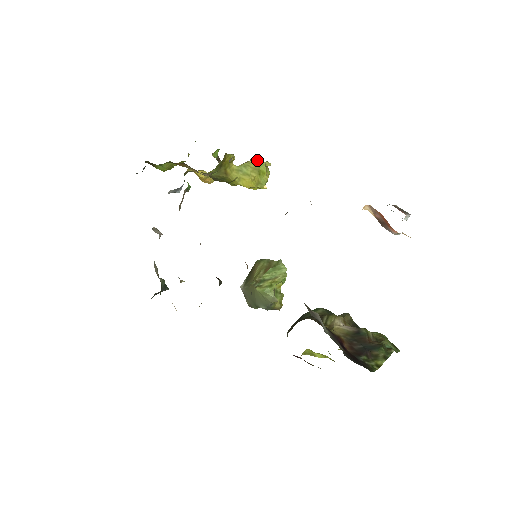
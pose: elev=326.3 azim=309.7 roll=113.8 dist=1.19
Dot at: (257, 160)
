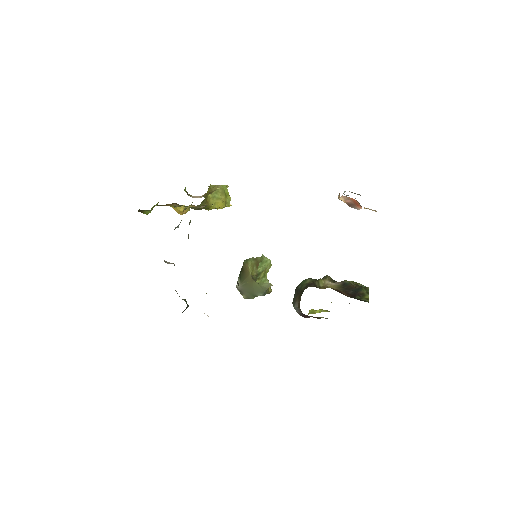
Dot at: (221, 186)
